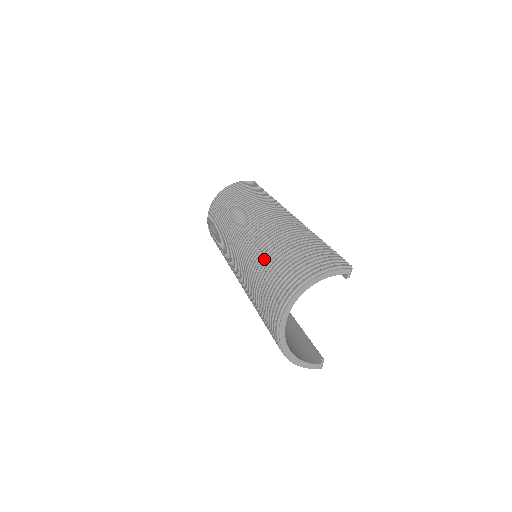
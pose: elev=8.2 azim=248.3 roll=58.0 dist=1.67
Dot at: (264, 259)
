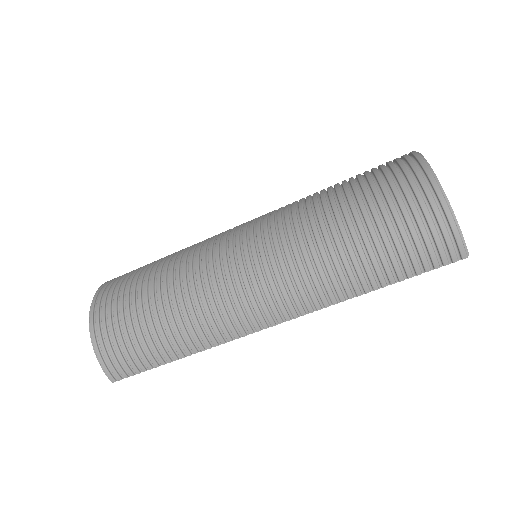
Dot at: occluded
